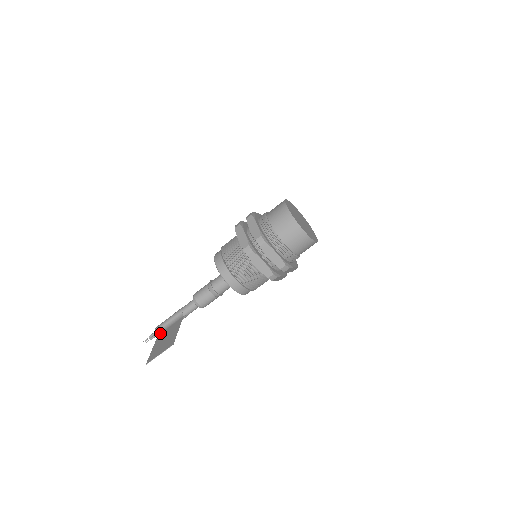
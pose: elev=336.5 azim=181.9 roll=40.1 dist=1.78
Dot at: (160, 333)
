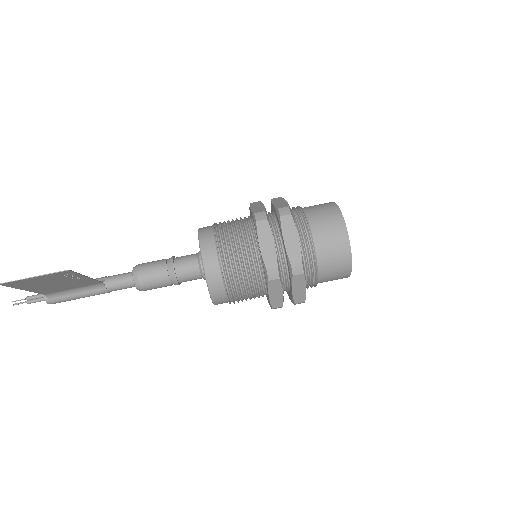
Dot at: (50, 292)
